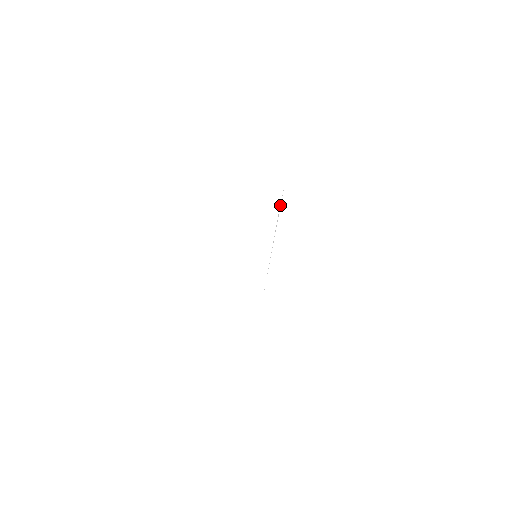
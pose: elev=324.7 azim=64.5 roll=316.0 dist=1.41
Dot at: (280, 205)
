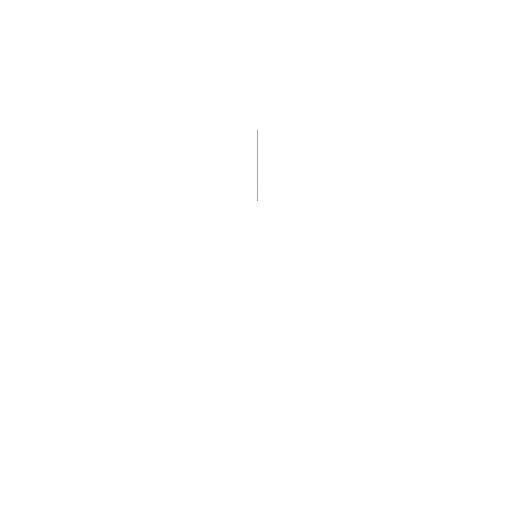
Dot at: (257, 162)
